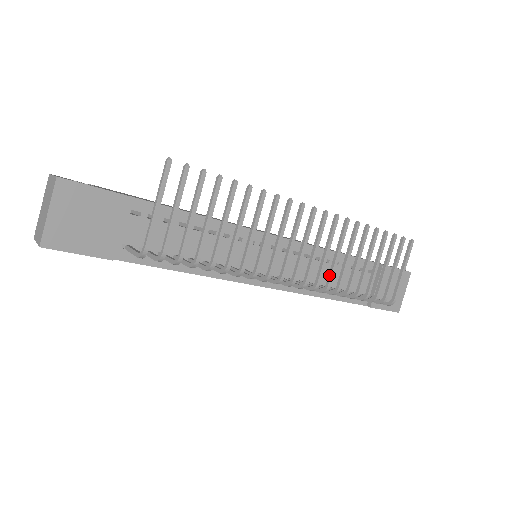
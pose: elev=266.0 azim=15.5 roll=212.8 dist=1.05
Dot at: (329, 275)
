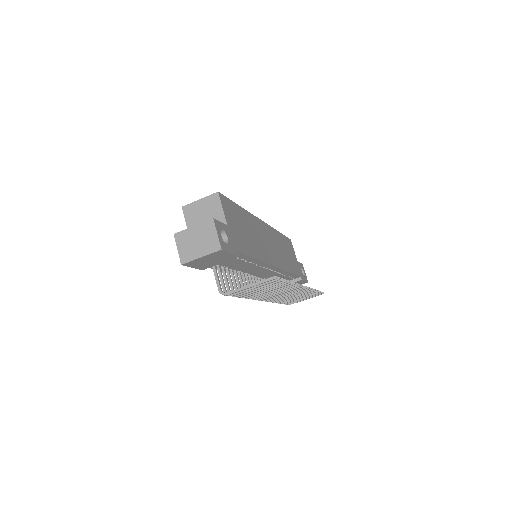
Dot at: (278, 299)
